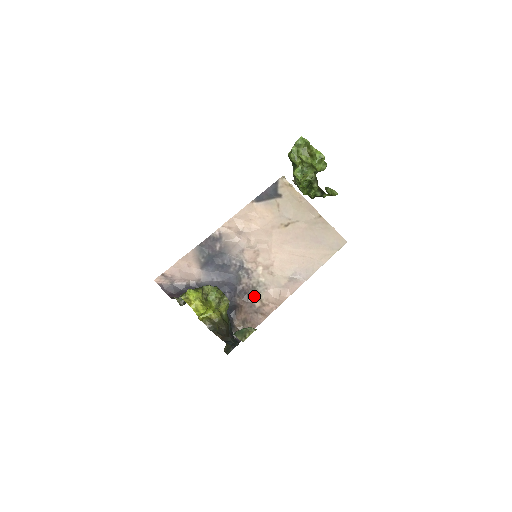
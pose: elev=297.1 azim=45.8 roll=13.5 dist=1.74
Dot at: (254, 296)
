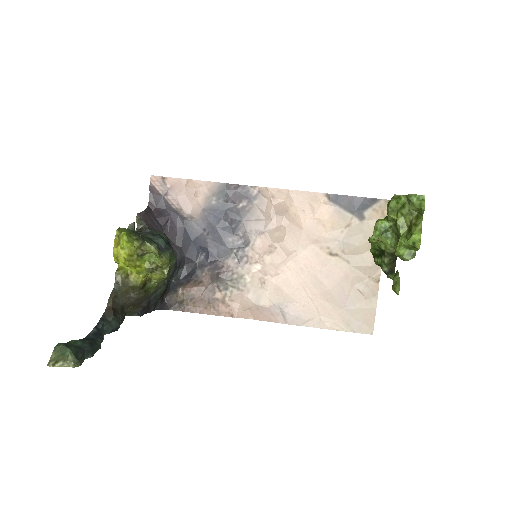
Dot at: (223, 285)
